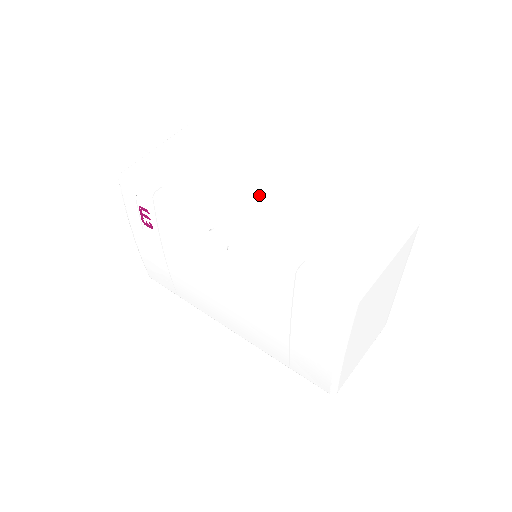
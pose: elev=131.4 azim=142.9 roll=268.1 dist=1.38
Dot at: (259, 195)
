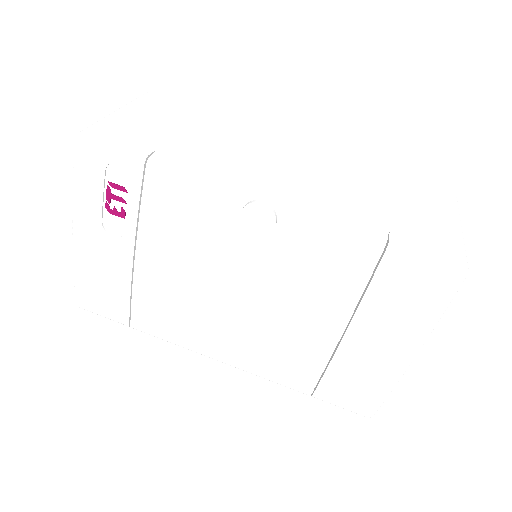
Dot at: (287, 167)
